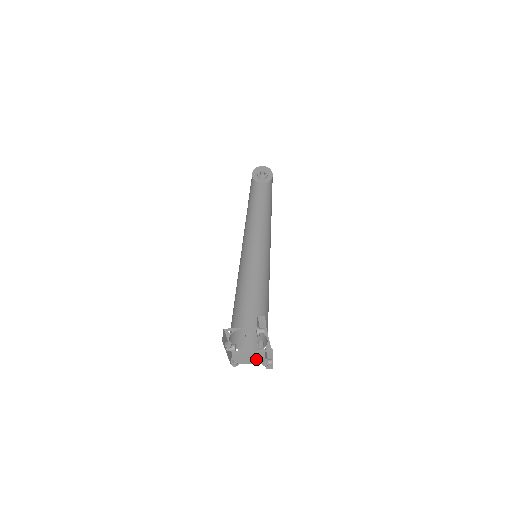
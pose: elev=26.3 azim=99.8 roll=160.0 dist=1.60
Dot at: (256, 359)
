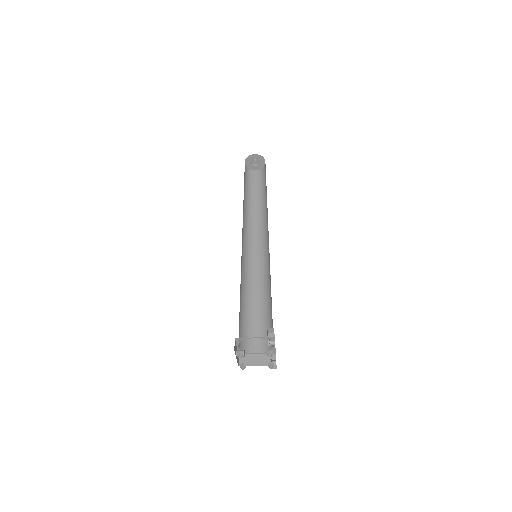
Dot at: (262, 361)
